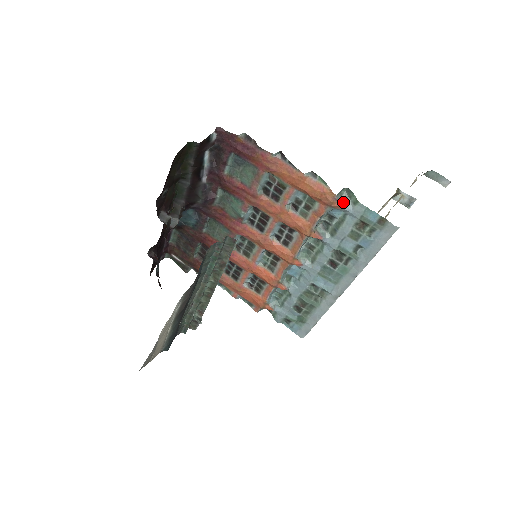
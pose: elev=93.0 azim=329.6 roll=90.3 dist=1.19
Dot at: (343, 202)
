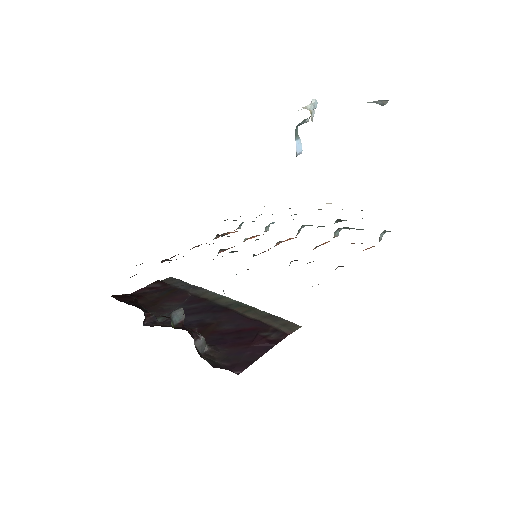
Dot at: occluded
